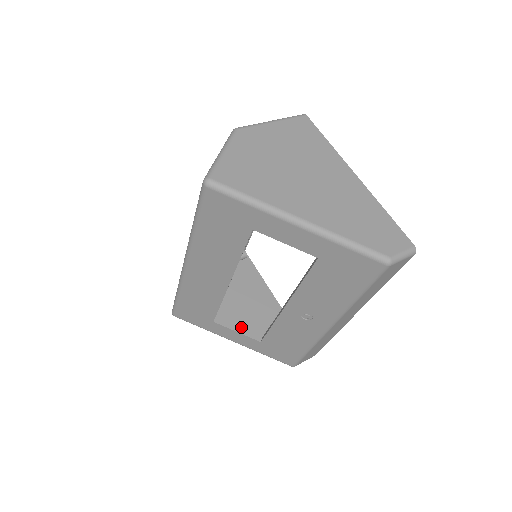
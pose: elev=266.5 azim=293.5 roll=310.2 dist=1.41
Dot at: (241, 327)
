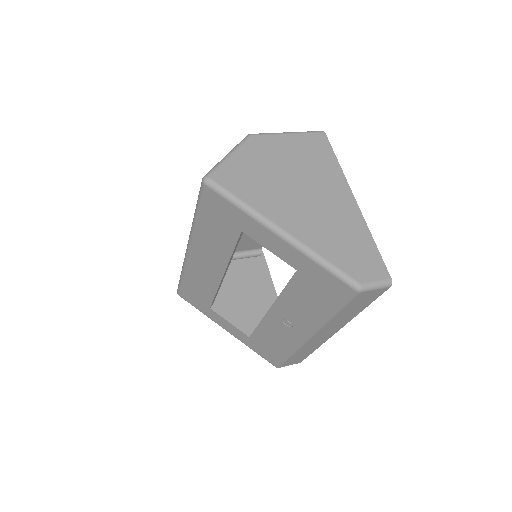
Dot at: (237, 319)
